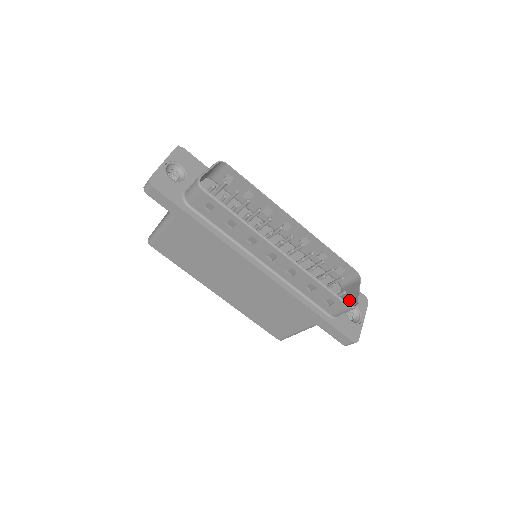
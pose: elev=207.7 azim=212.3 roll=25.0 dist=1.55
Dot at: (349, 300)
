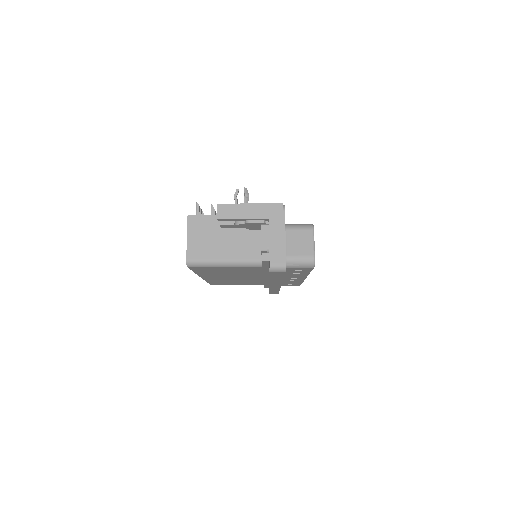
Dot at: occluded
